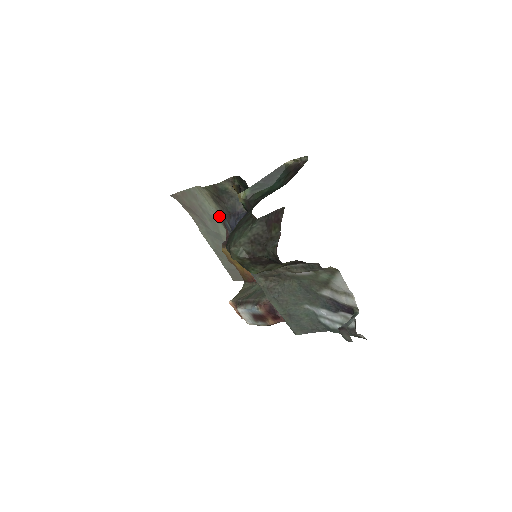
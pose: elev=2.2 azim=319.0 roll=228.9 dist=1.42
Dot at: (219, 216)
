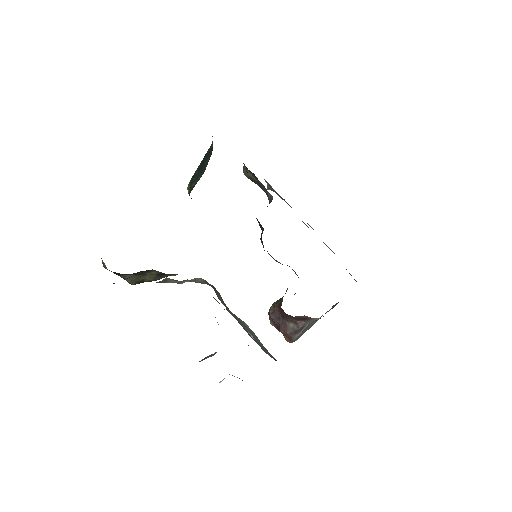
Dot at: occluded
